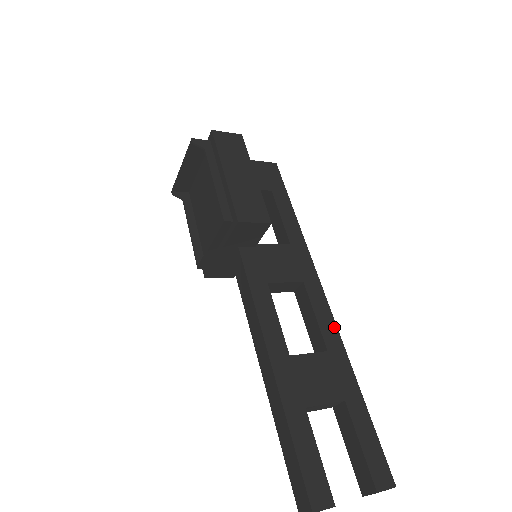
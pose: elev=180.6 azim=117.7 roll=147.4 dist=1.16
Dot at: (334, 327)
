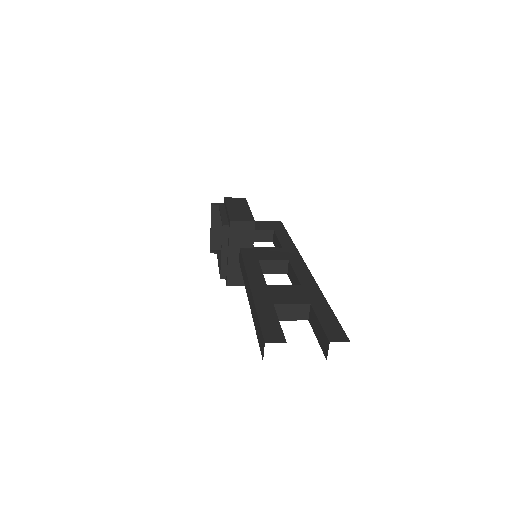
Dot at: (310, 277)
